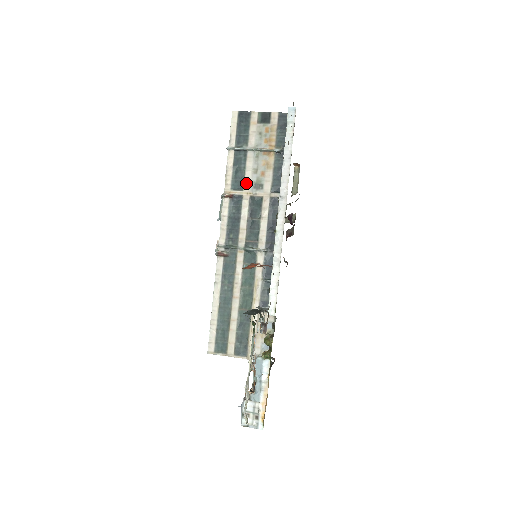
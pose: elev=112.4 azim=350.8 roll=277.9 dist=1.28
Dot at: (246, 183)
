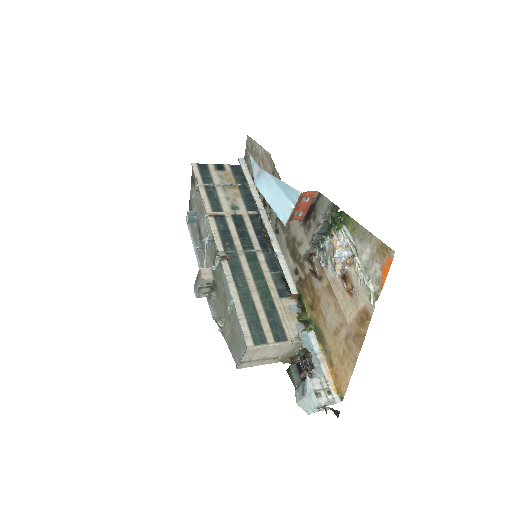
Dot at: (224, 206)
